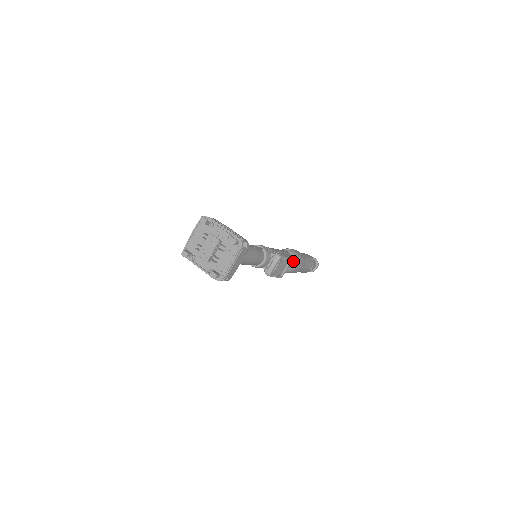
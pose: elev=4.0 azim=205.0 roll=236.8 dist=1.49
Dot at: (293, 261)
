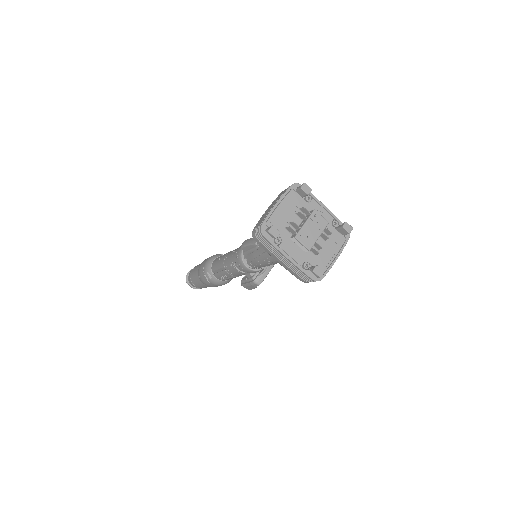
Dot at: occluded
